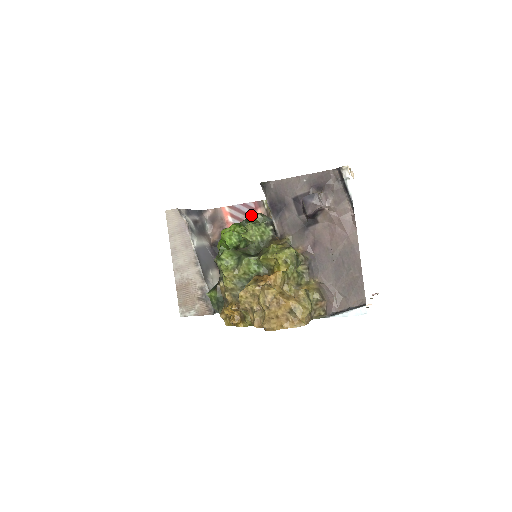
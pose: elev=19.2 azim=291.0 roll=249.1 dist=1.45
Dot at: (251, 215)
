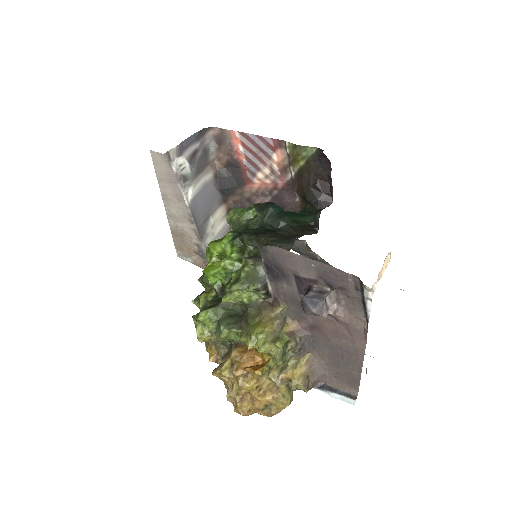
Dot at: (268, 153)
